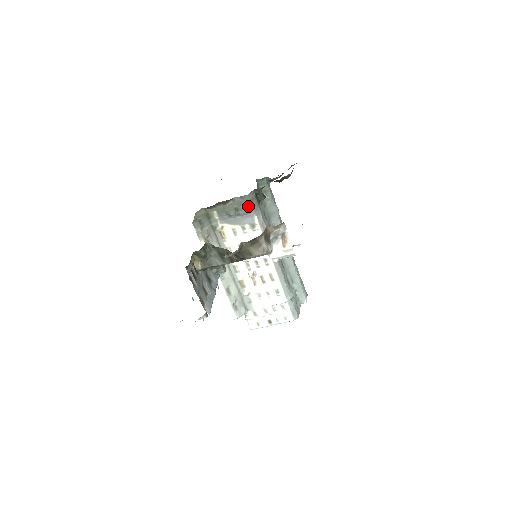
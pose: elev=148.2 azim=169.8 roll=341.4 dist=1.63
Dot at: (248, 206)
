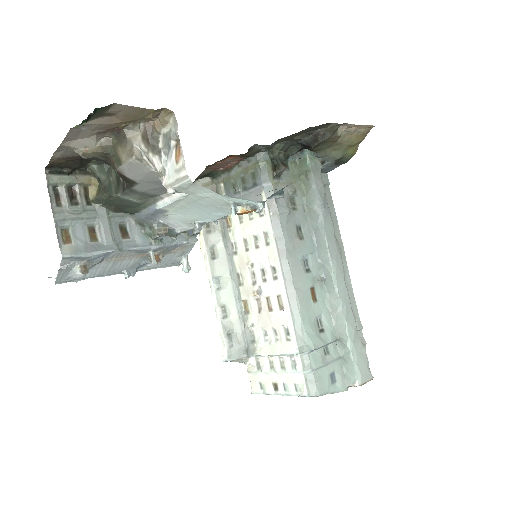
Dot at: (256, 175)
